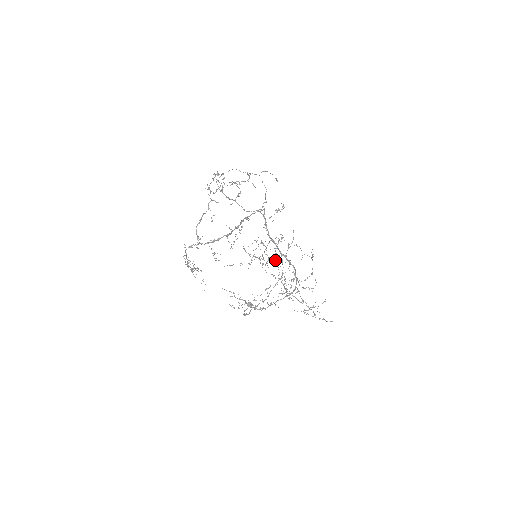
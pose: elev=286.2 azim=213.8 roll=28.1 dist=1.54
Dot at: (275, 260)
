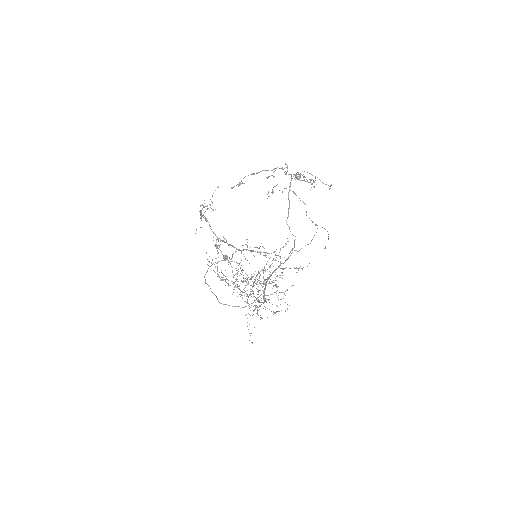
Dot at: occluded
